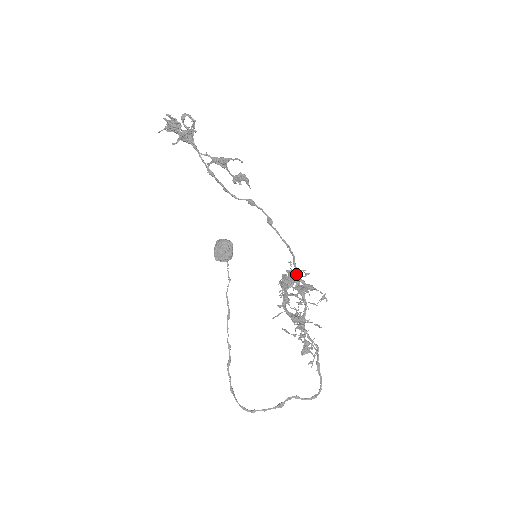
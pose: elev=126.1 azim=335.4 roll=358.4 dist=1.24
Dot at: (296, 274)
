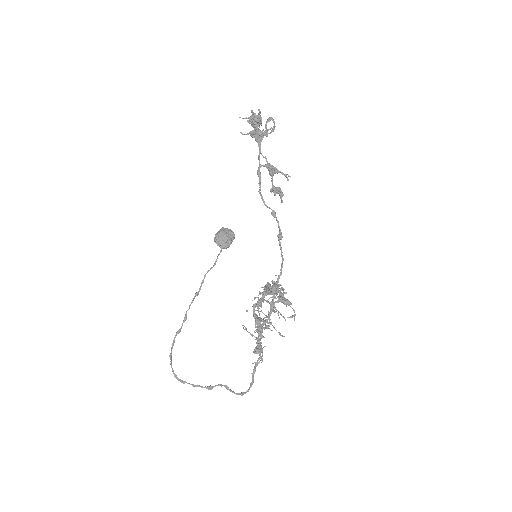
Dot at: occluded
